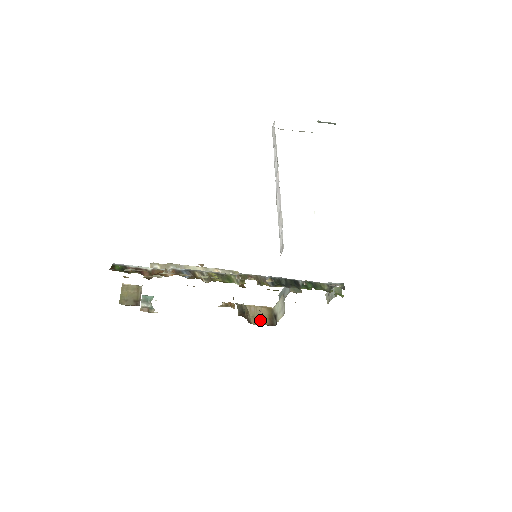
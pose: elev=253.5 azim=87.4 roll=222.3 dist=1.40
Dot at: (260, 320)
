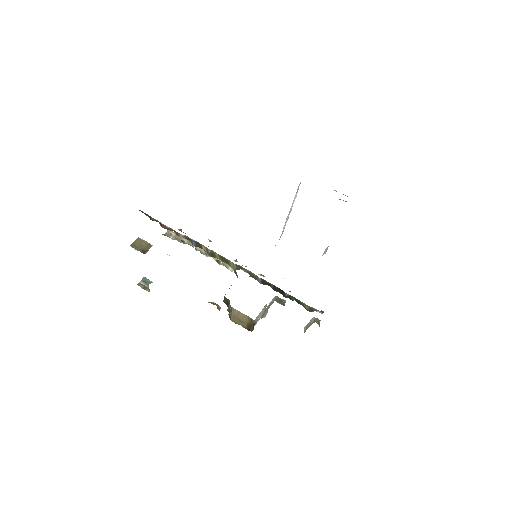
Dot at: (239, 322)
